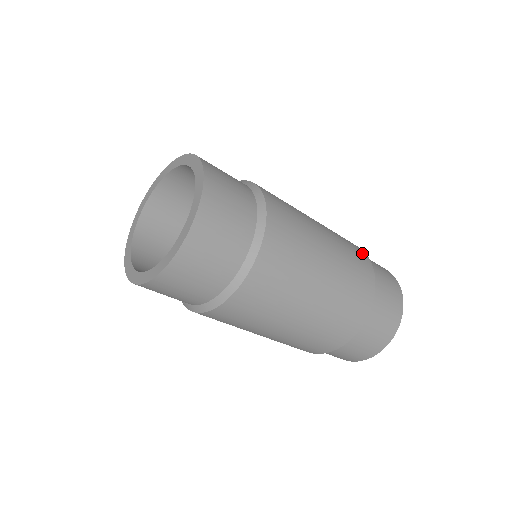
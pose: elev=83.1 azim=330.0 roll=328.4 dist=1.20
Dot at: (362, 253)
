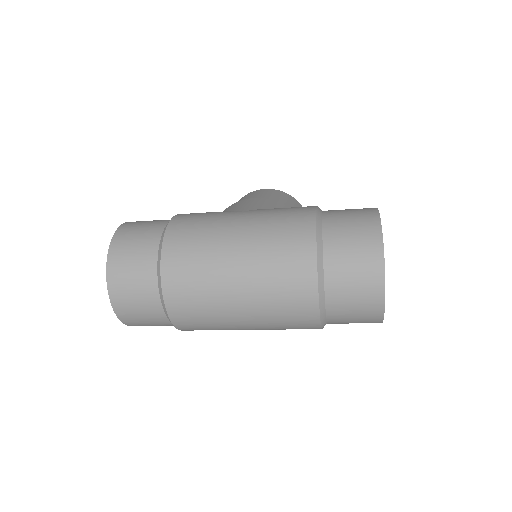
Dot at: (305, 218)
